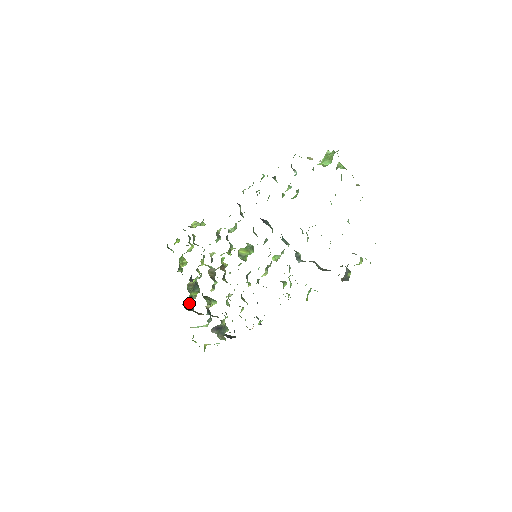
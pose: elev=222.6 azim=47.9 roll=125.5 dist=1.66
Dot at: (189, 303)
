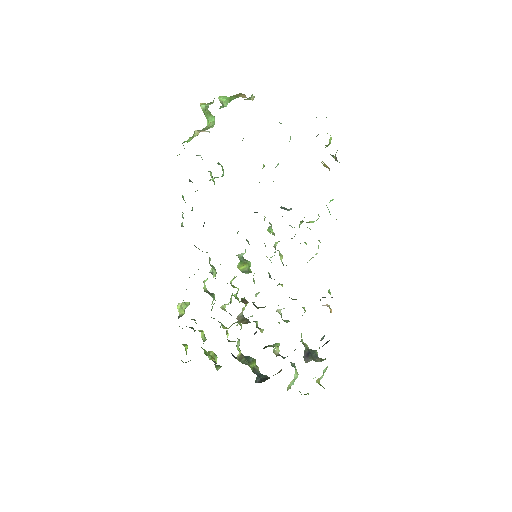
Dot at: (259, 377)
